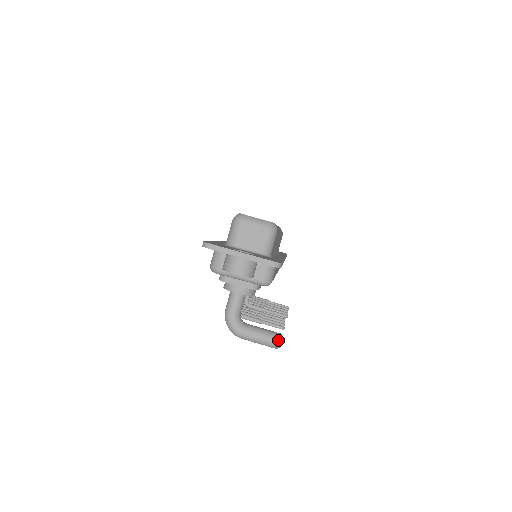
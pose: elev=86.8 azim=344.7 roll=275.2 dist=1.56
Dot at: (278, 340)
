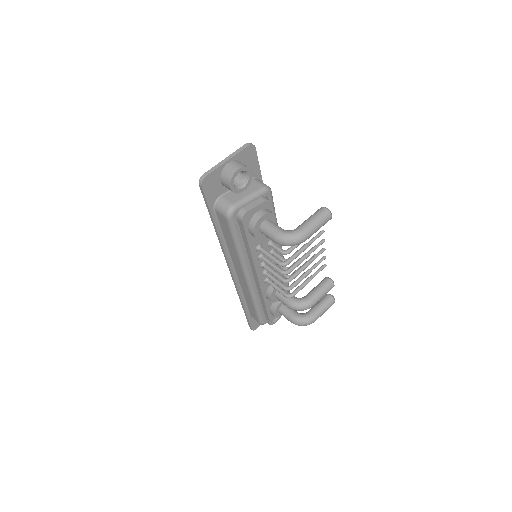
Dot at: (323, 208)
